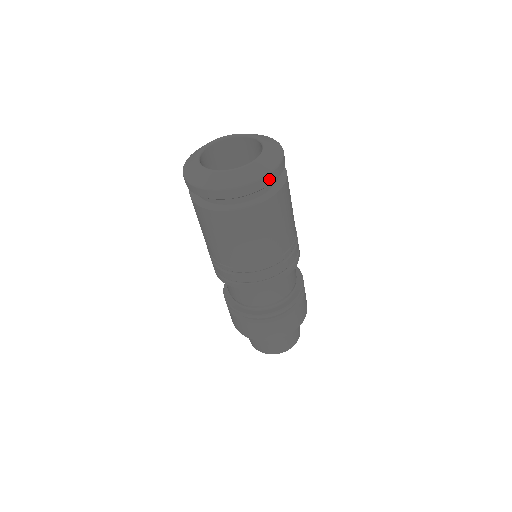
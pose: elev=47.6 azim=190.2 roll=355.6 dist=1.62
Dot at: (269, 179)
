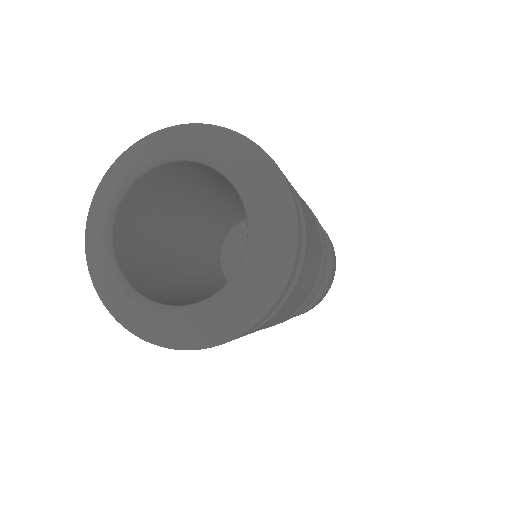
Dot at: (298, 219)
